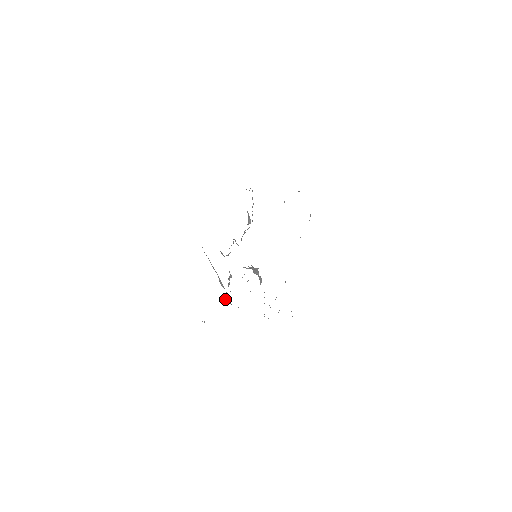
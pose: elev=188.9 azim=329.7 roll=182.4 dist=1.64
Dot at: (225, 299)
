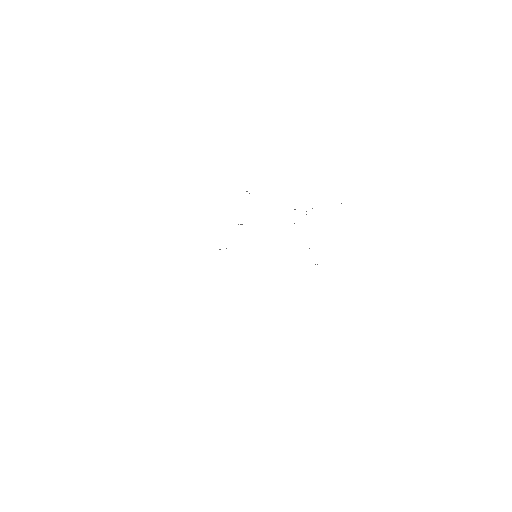
Dot at: occluded
